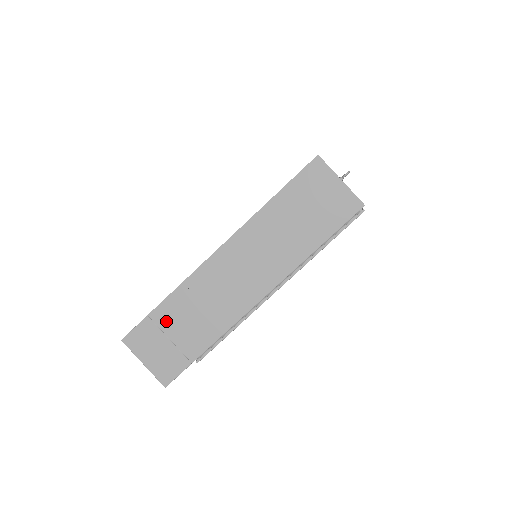
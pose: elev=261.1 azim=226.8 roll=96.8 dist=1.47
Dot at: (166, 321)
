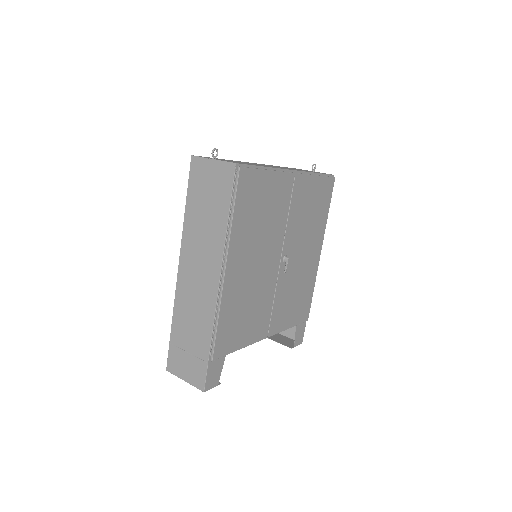
Dot at: (180, 340)
